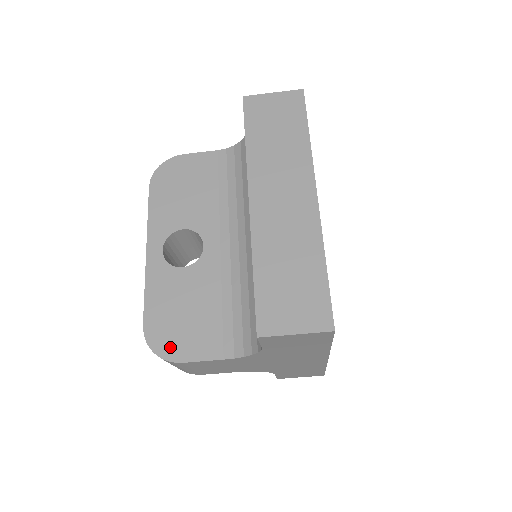
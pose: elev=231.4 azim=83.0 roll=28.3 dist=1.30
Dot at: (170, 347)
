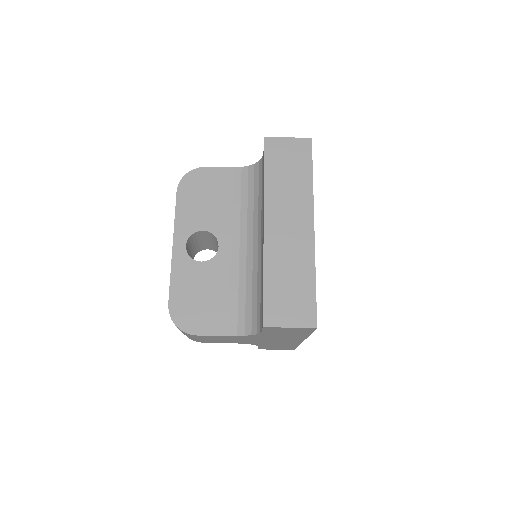
Dot at: (189, 323)
